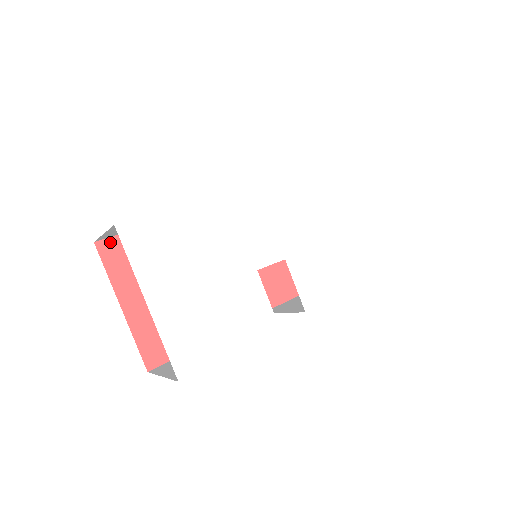
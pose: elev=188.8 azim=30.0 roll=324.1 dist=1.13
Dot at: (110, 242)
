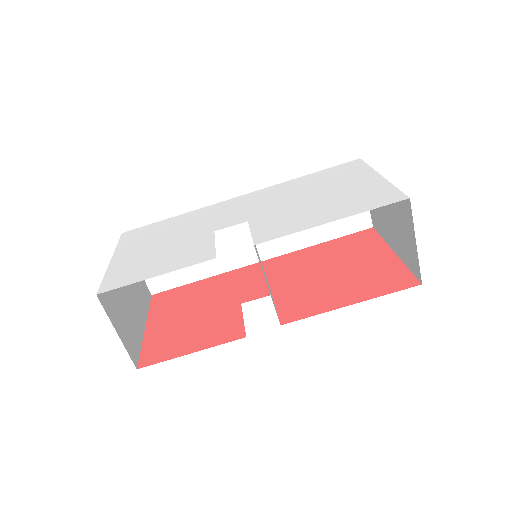
Dot at: (163, 294)
